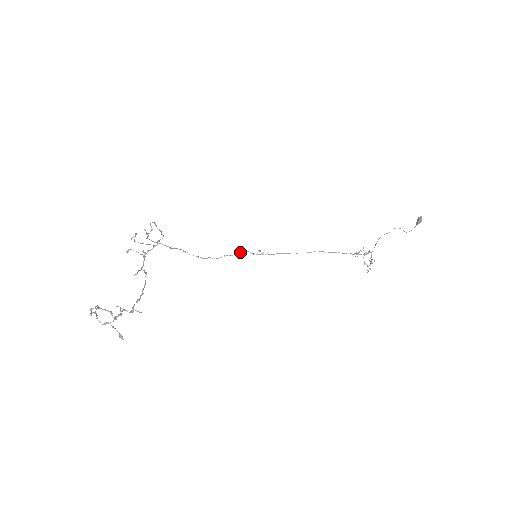
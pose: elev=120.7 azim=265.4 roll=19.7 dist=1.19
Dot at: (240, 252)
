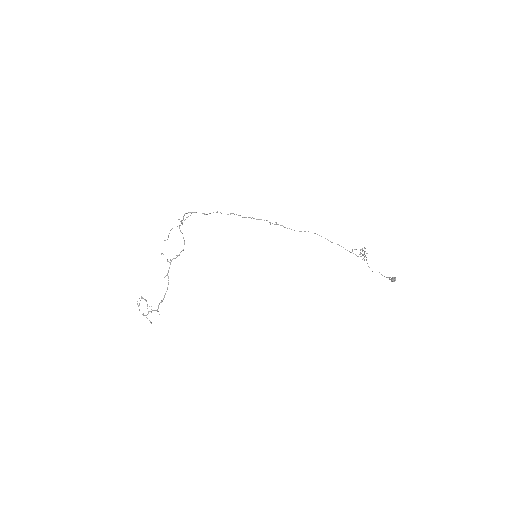
Dot at: occluded
